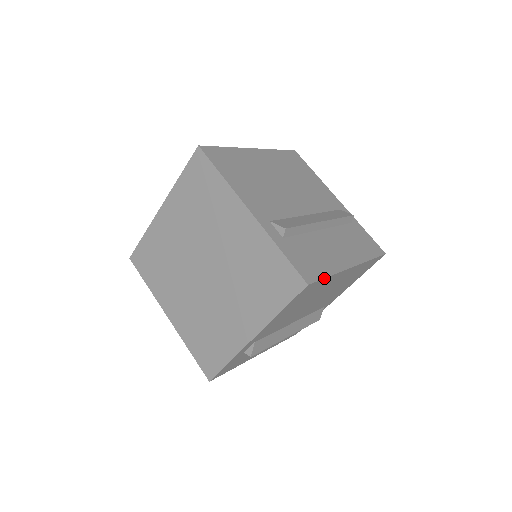
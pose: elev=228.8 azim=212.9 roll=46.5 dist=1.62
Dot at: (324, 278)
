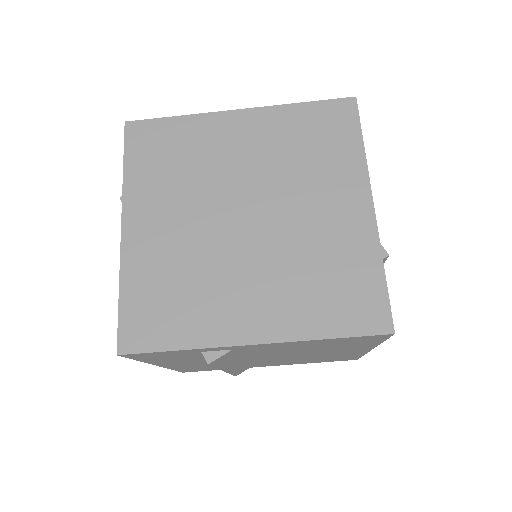
Dot at: (386, 339)
